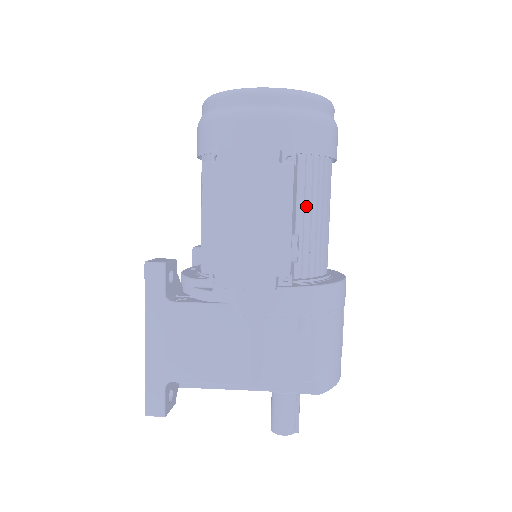
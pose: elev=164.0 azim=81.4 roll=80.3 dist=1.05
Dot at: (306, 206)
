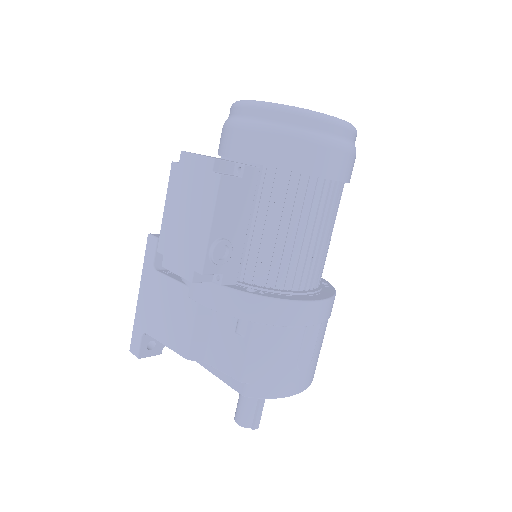
Dot at: (273, 218)
